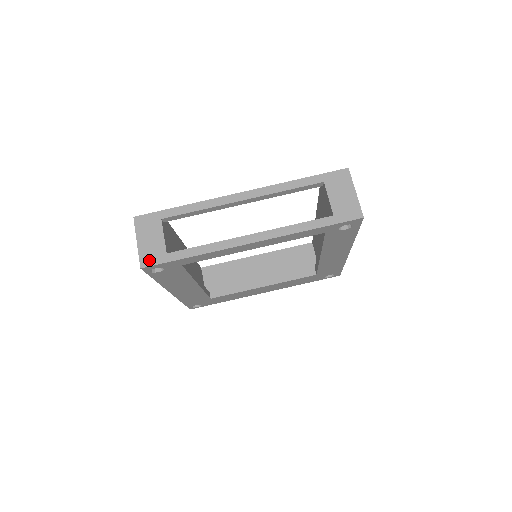
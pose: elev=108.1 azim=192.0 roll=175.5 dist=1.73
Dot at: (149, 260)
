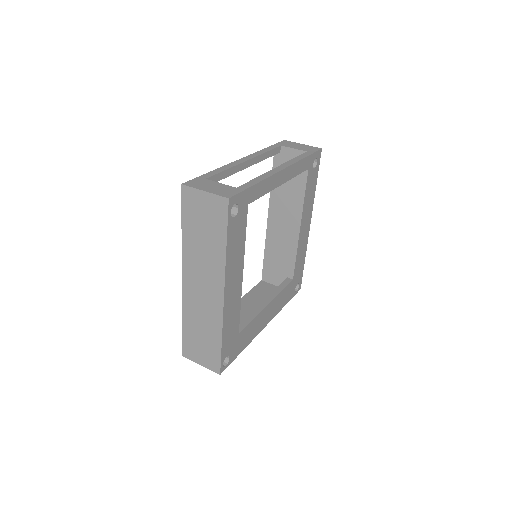
Dot at: (229, 194)
